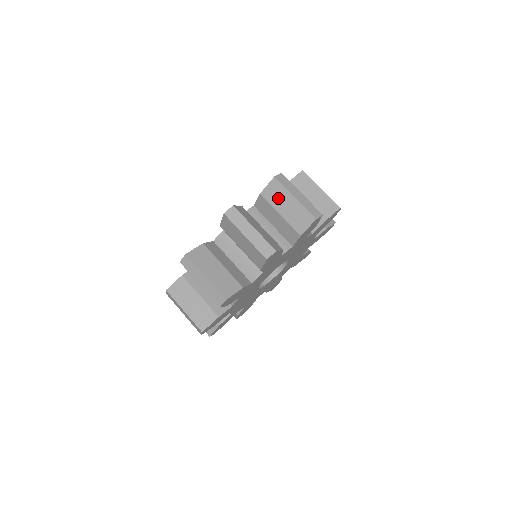
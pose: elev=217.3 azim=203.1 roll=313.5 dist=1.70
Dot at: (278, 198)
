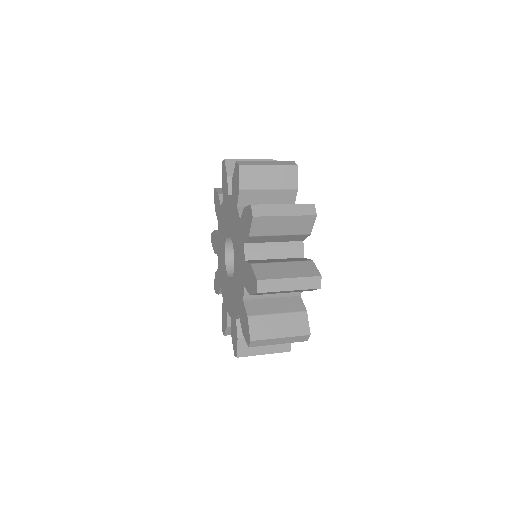
Dot at: (257, 178)
